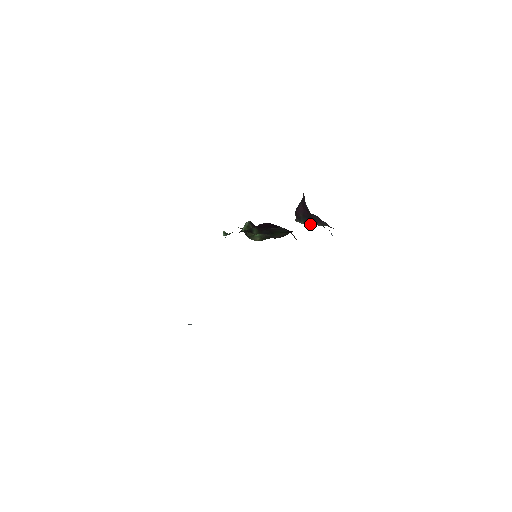
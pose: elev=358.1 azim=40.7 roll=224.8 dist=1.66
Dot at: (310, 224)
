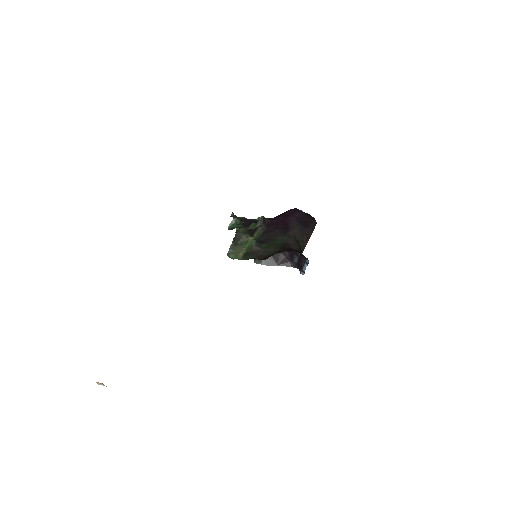
Dot at: (272, 265)
